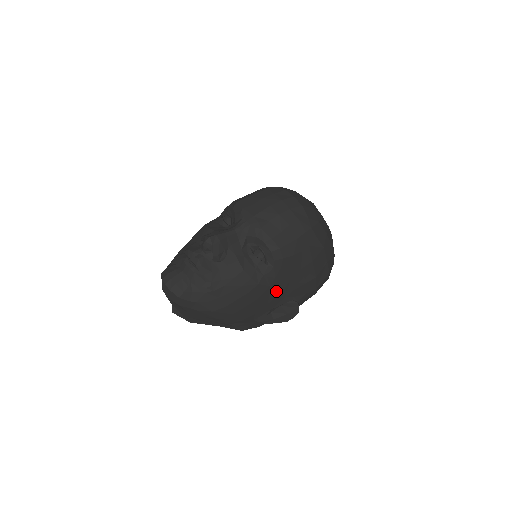
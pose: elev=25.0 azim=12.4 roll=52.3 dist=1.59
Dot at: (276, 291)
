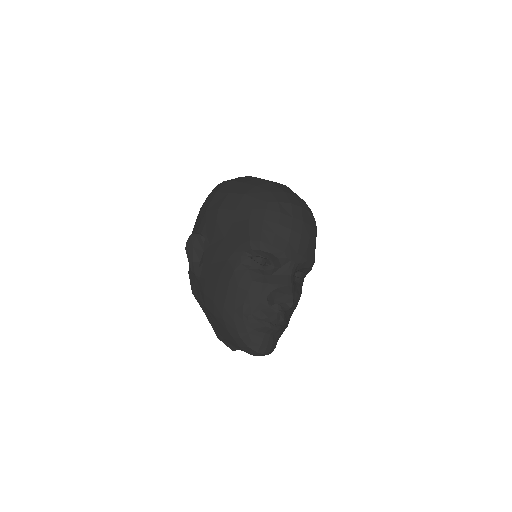
Dot at: occluded
